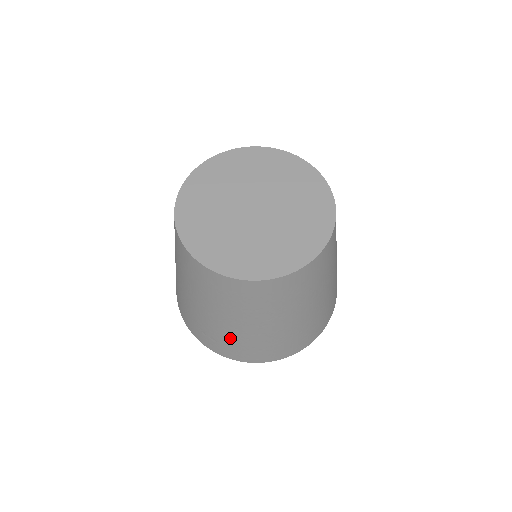
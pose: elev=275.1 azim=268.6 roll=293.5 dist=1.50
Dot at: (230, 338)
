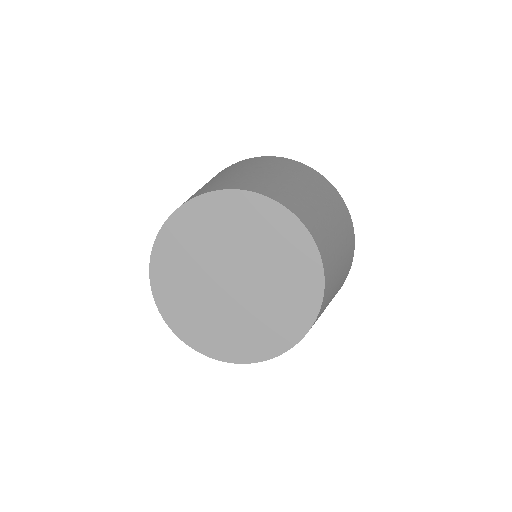
Dot at: occluded
